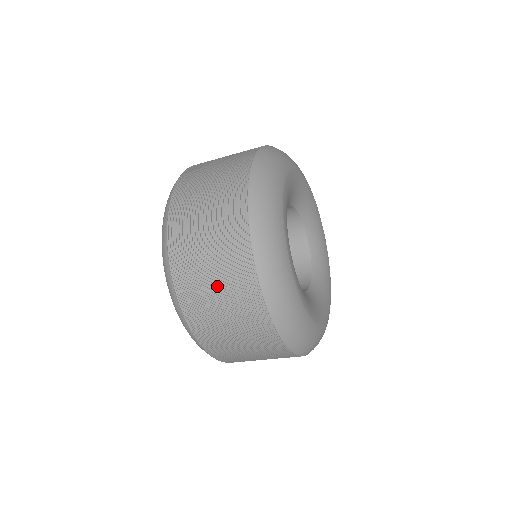
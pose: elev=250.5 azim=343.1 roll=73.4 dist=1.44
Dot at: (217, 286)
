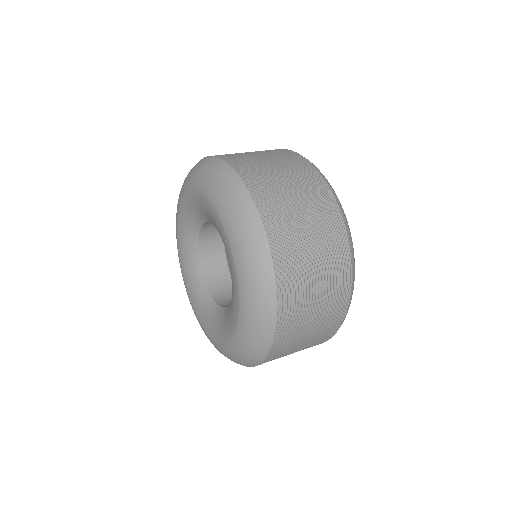
Dot at: (303, 346)
